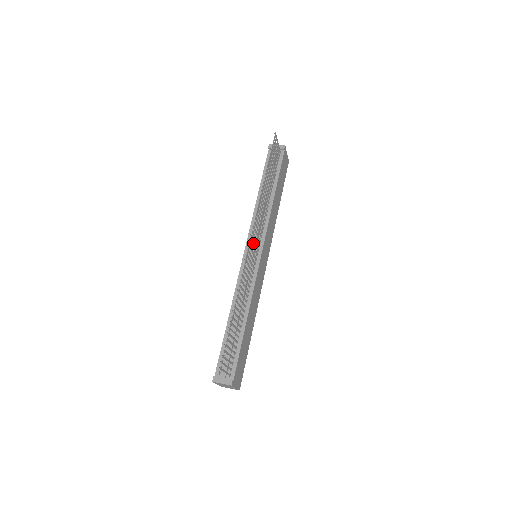
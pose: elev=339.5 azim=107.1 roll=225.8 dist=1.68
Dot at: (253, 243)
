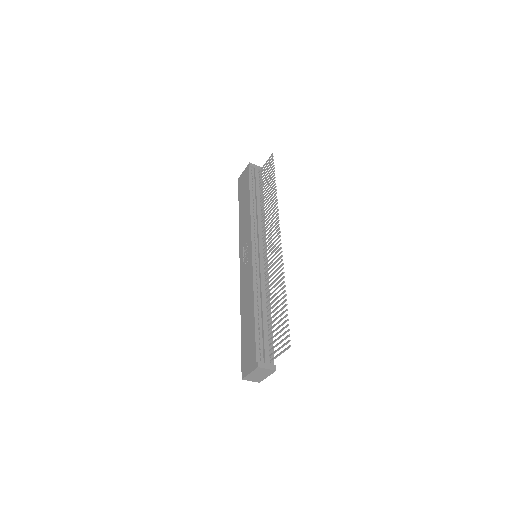
Dot at: (260, 243)
